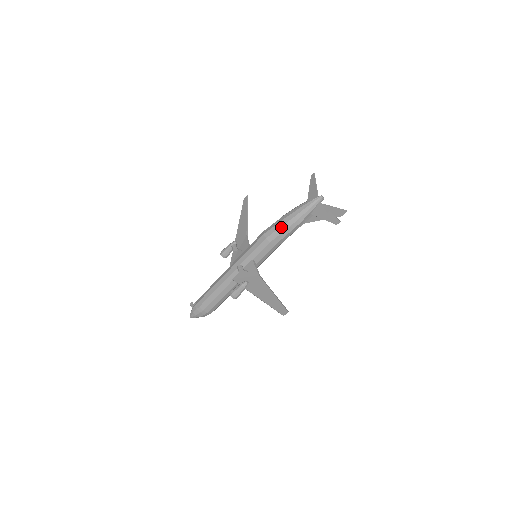
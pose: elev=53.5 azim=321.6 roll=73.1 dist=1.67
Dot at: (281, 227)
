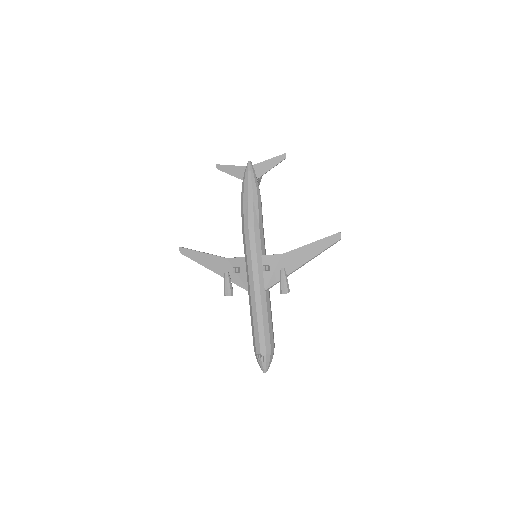
Dot at: (254, 207)
